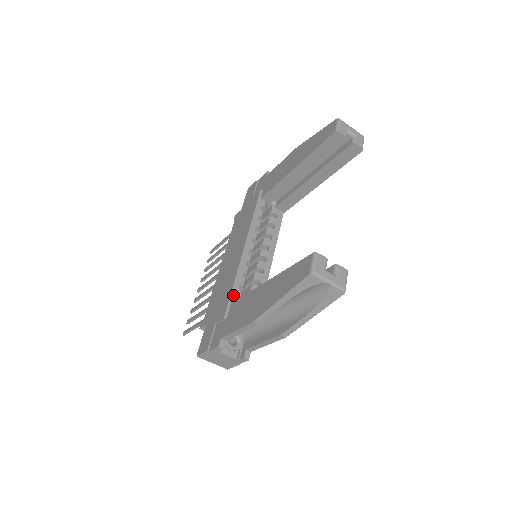
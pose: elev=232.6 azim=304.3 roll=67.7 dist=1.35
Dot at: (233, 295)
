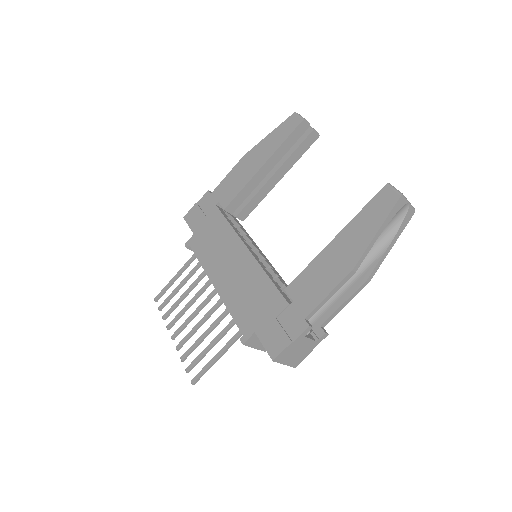
Dot at: (276, 285)
